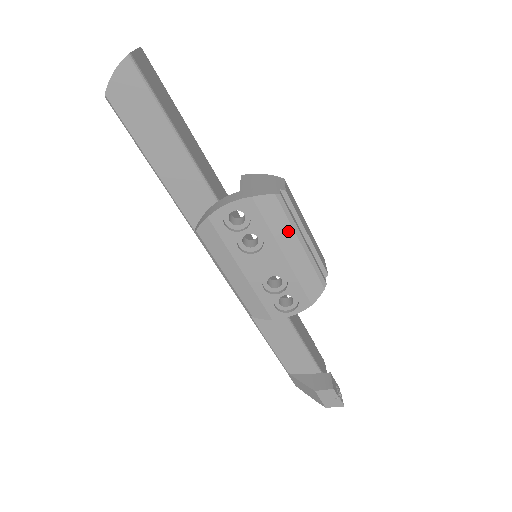
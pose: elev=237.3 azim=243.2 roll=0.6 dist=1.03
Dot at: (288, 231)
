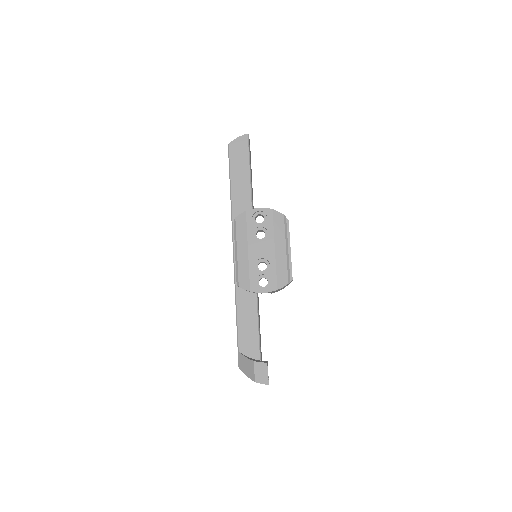
Dot at: (282, 237)
